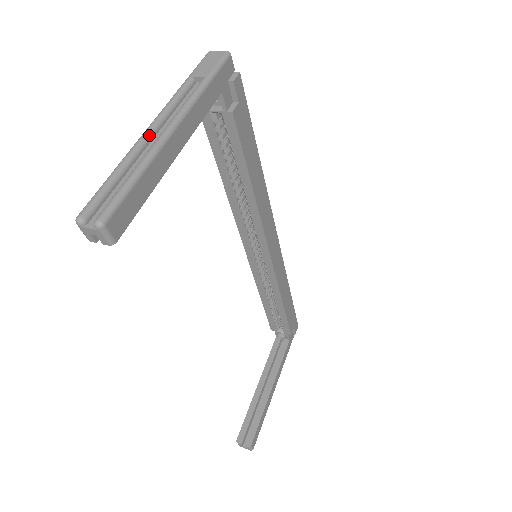
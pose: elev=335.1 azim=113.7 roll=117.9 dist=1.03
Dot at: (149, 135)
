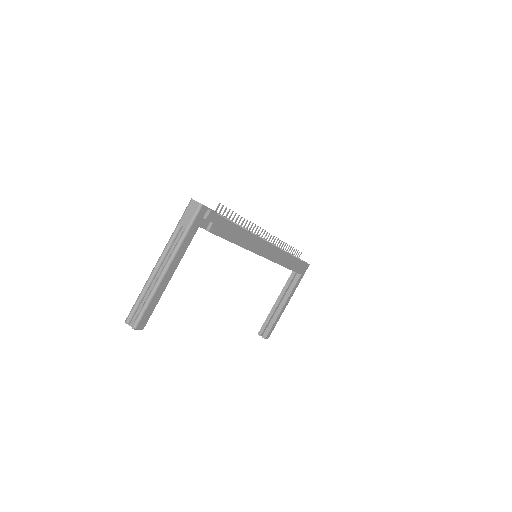
Dot at: (156, 271)
